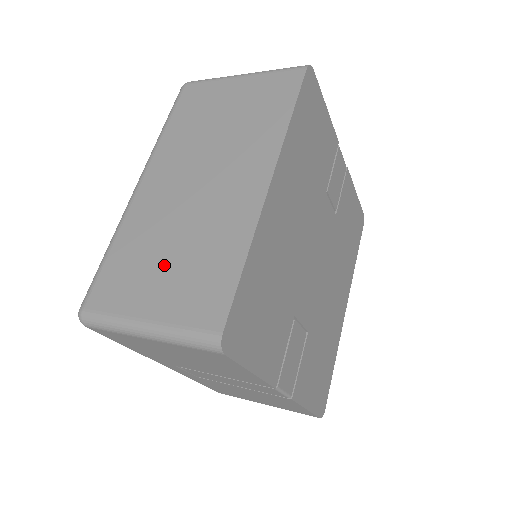
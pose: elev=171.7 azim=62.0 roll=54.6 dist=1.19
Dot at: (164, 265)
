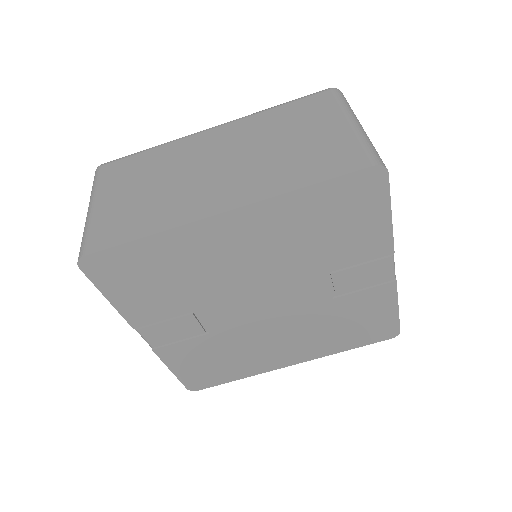
Dot at: (138, 189)
